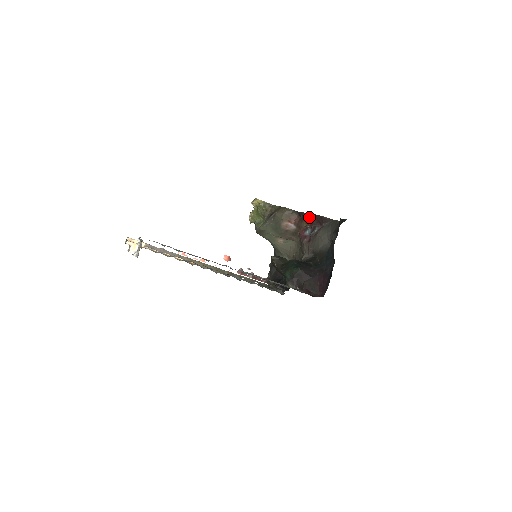
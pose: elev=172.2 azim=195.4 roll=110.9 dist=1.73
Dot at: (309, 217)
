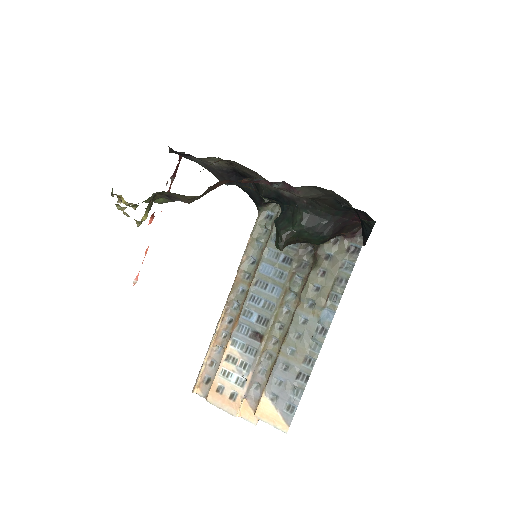
Dot at: occluded
